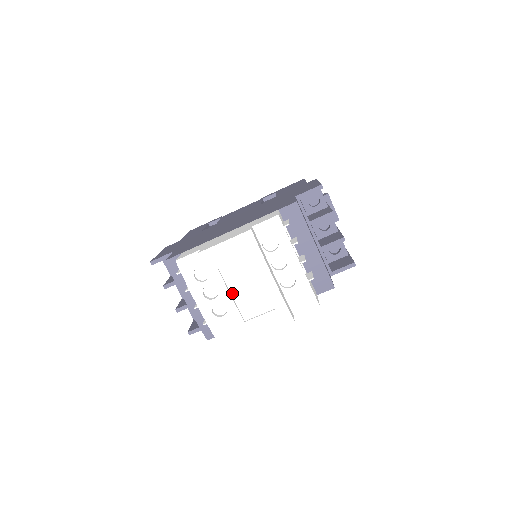
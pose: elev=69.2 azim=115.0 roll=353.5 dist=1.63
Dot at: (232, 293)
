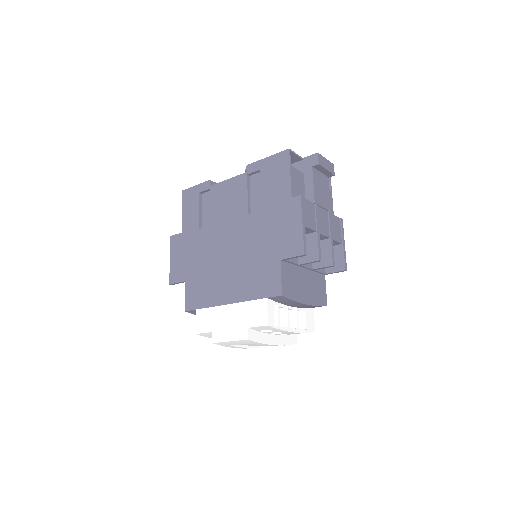
Dot at: (246, 345)
